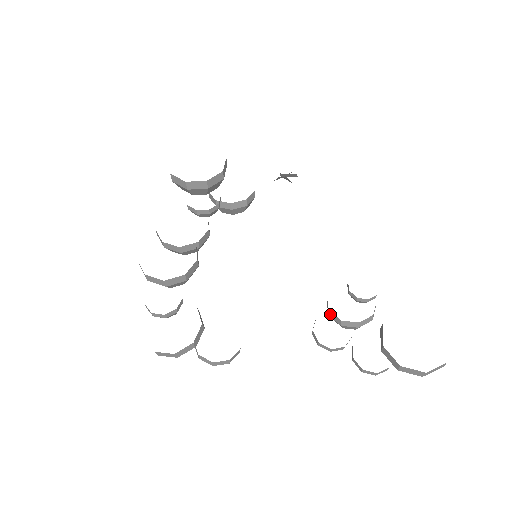
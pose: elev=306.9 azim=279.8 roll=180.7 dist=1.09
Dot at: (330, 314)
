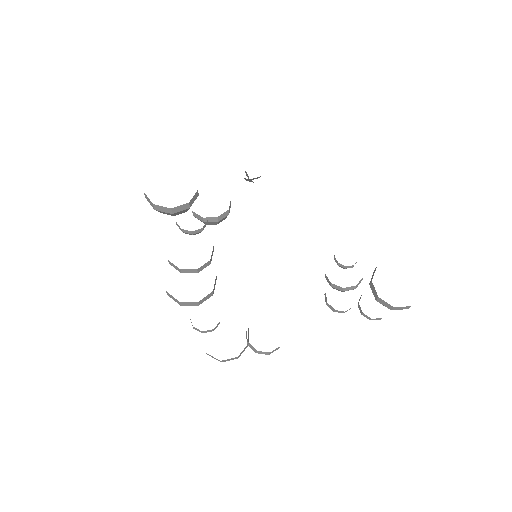
Dot at: (332, 285)
